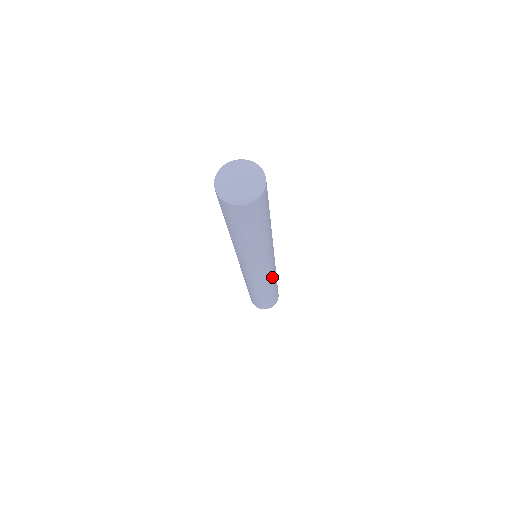
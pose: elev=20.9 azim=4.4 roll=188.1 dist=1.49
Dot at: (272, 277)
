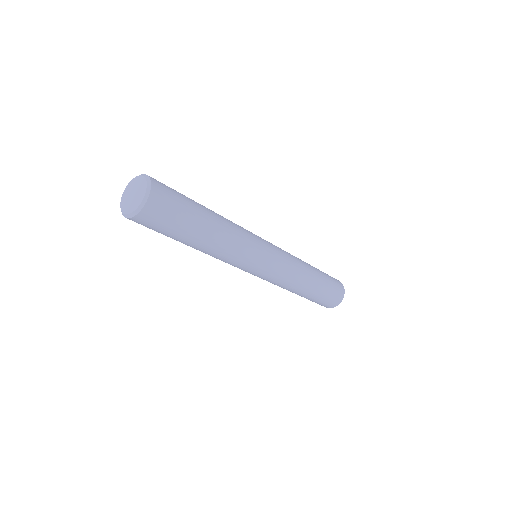
Dot at: (289, 274)
